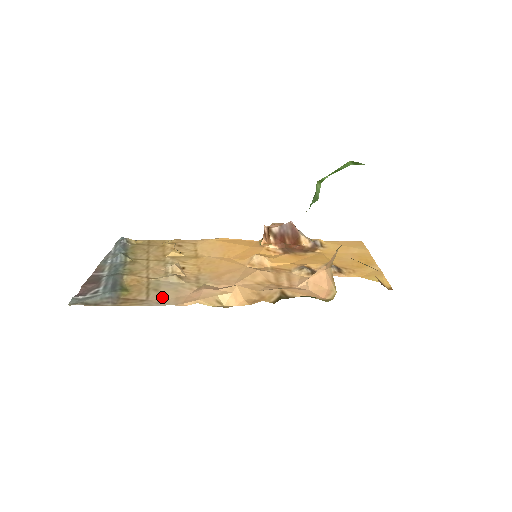
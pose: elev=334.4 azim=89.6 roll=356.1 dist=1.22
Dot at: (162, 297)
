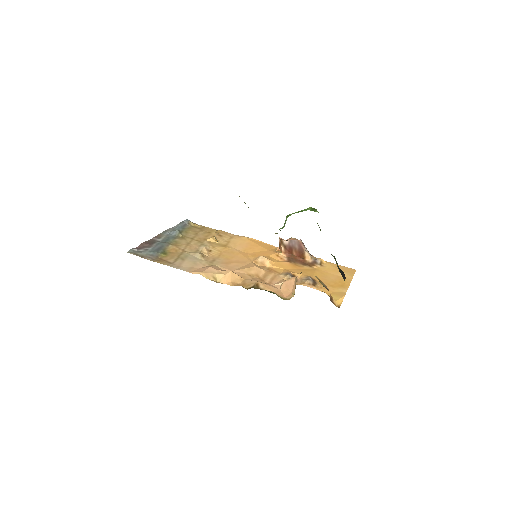
Dot at: (183, 264)
